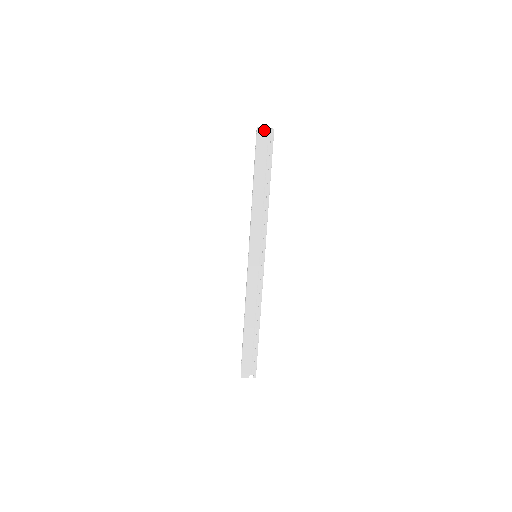
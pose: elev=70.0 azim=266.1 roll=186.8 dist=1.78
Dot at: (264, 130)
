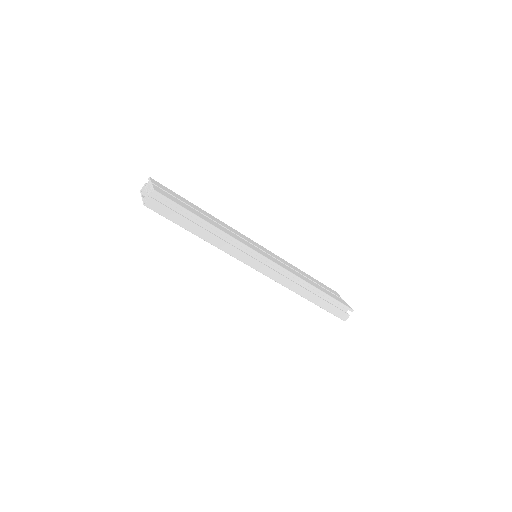
Dot at: (150, 200)
